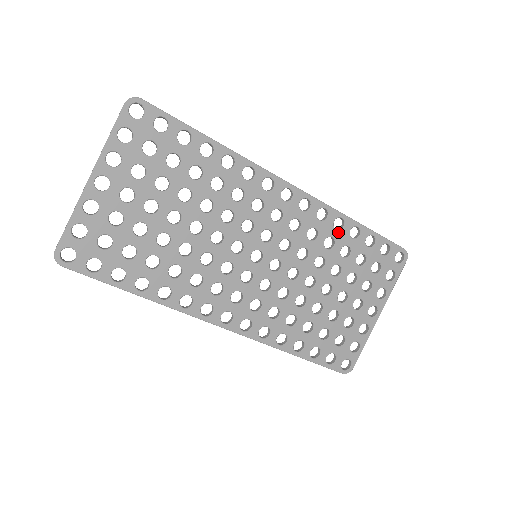
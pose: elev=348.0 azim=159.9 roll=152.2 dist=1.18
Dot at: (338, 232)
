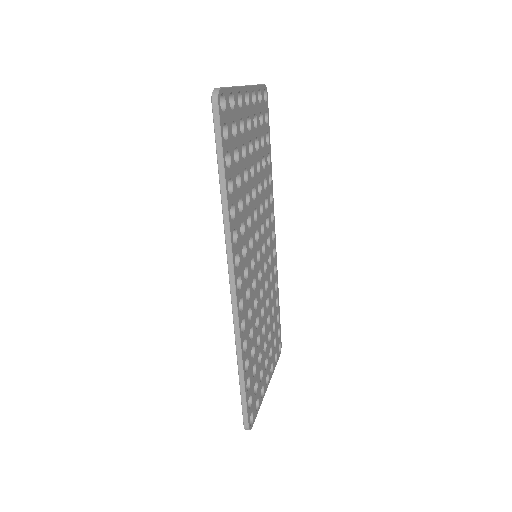
Dot at: (275, 292)
